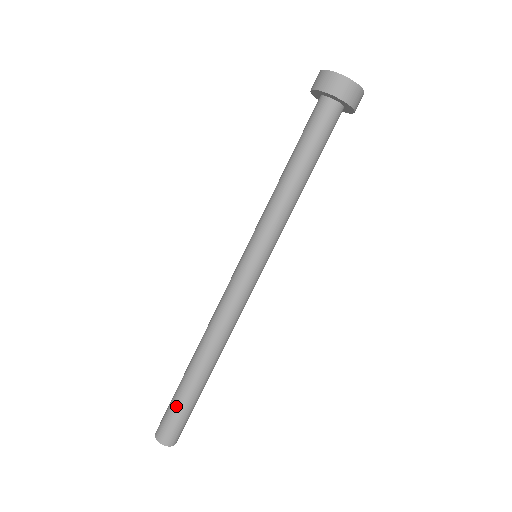
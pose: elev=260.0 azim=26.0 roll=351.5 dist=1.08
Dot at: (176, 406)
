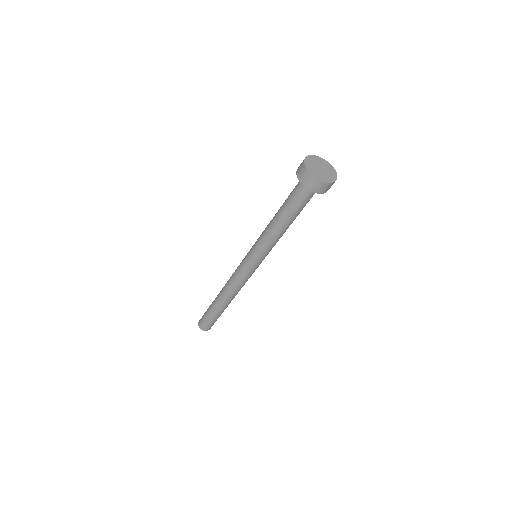
Dot at: (214, 319)
